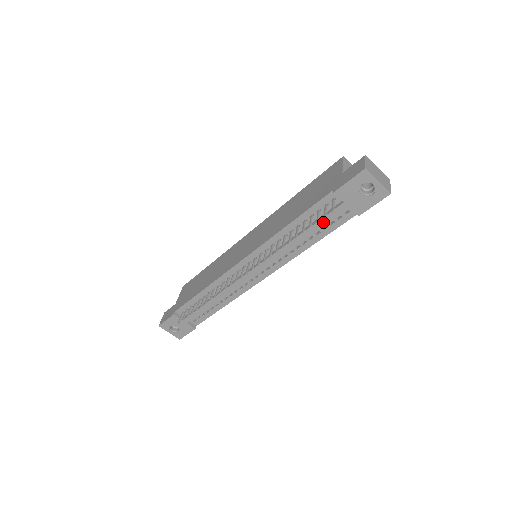
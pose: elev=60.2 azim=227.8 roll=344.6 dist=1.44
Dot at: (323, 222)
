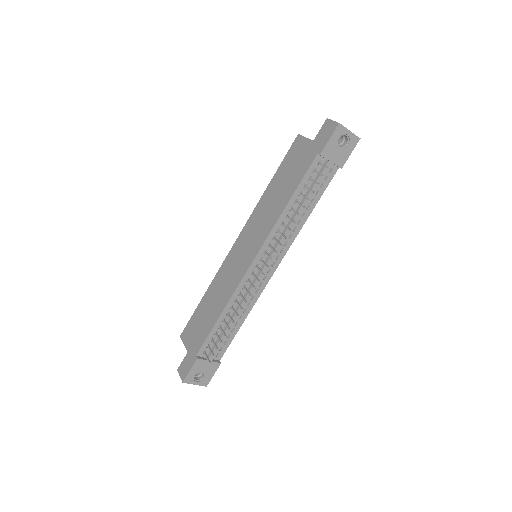
Dot at: (317, 186)
